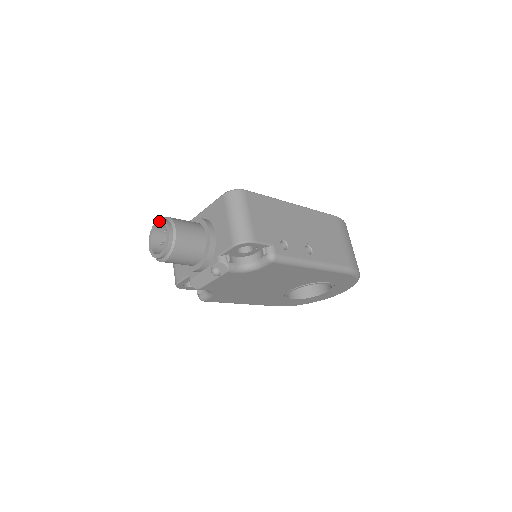
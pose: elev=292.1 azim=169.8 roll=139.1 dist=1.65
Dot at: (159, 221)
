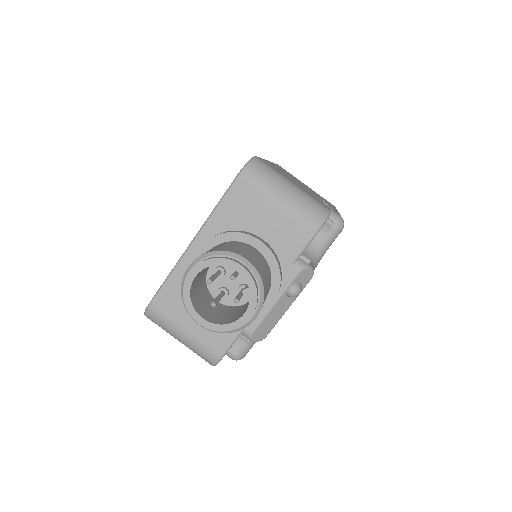
Dot at: (198, 269)
